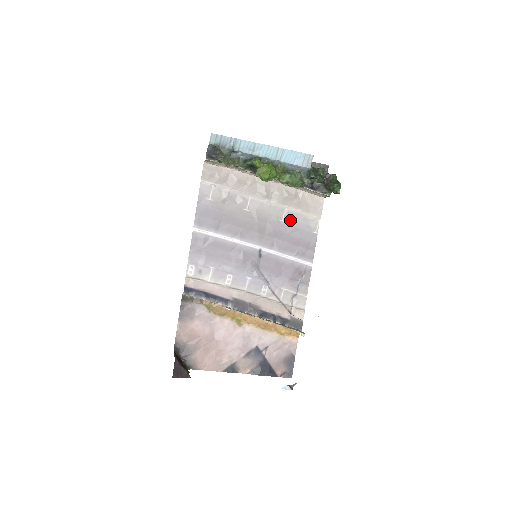
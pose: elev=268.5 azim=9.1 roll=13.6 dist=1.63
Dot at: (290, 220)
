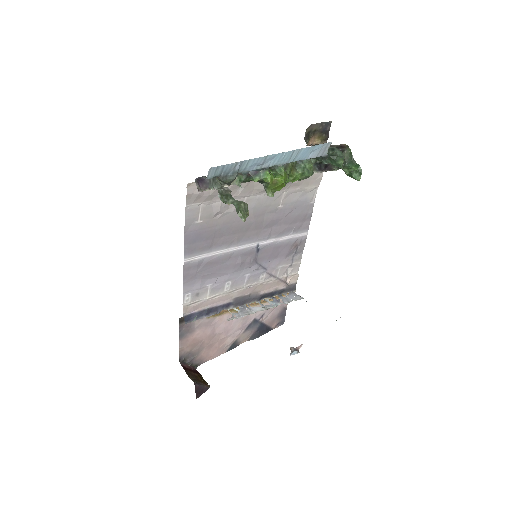
Dot at: (288, 202)
